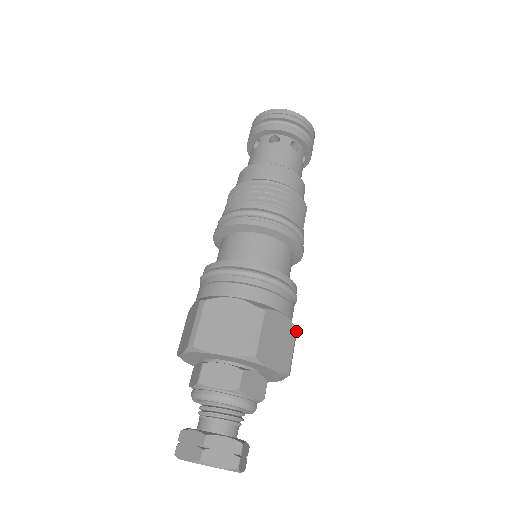
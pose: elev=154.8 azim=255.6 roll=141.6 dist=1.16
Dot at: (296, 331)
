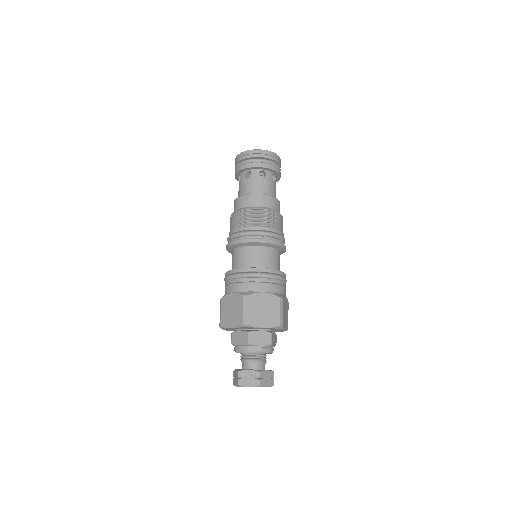
Dot at: (288, 304)
